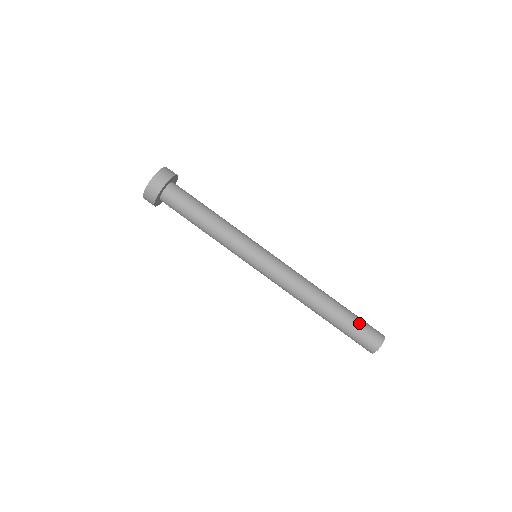
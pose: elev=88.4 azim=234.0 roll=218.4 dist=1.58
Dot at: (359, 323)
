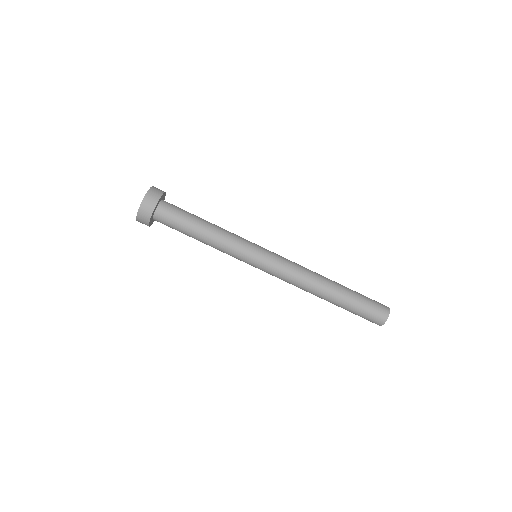
Dot at: (363, 305)
